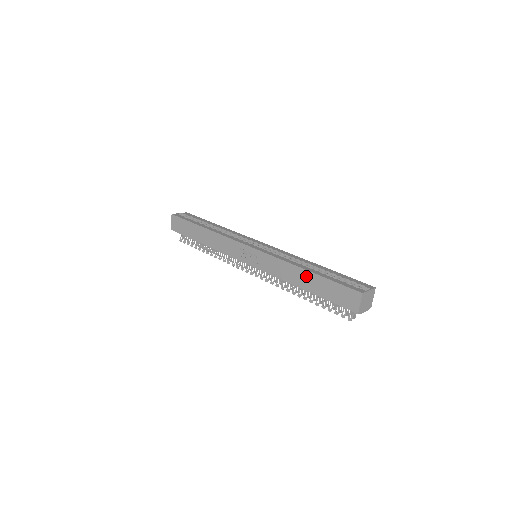
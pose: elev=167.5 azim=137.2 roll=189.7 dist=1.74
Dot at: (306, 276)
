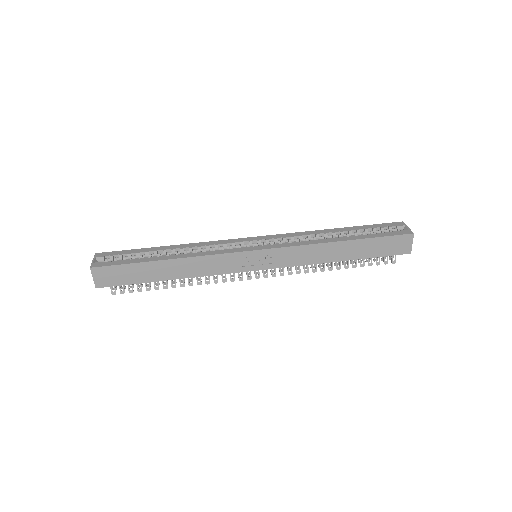
Dot at: (346, 247)
